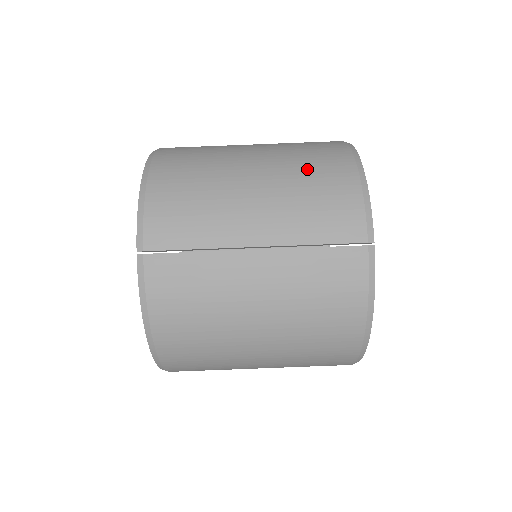
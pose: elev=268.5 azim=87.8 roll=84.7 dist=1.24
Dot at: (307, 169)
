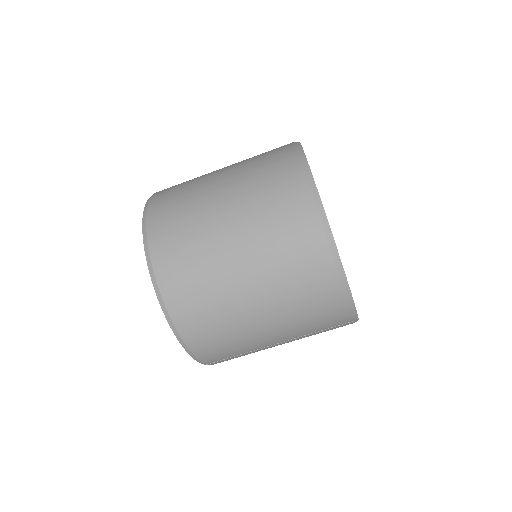
Dot at: (302, 300)
